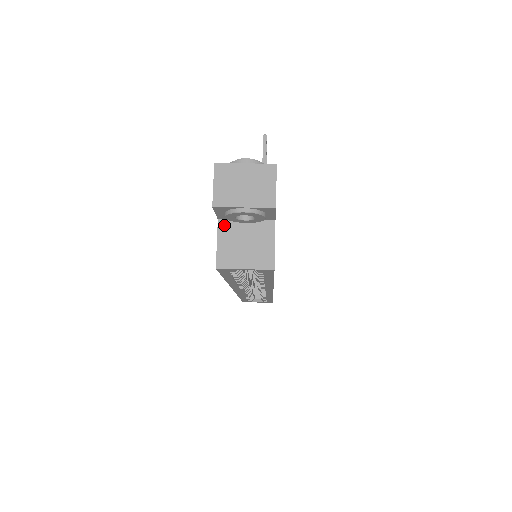
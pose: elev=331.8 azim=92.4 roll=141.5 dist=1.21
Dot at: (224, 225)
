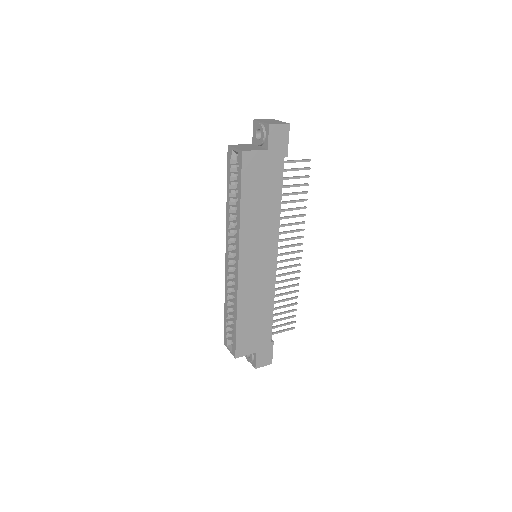
Dot at: (251, 145)
